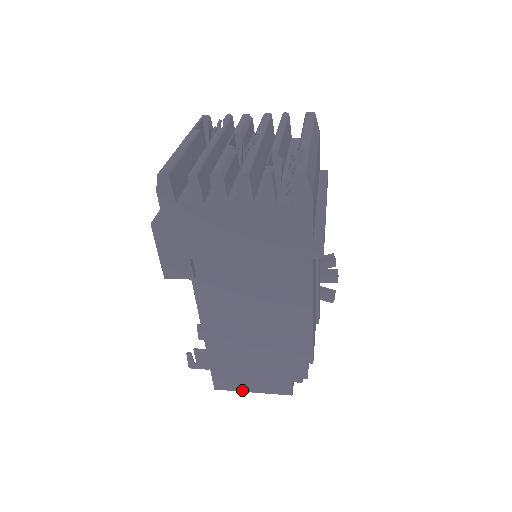
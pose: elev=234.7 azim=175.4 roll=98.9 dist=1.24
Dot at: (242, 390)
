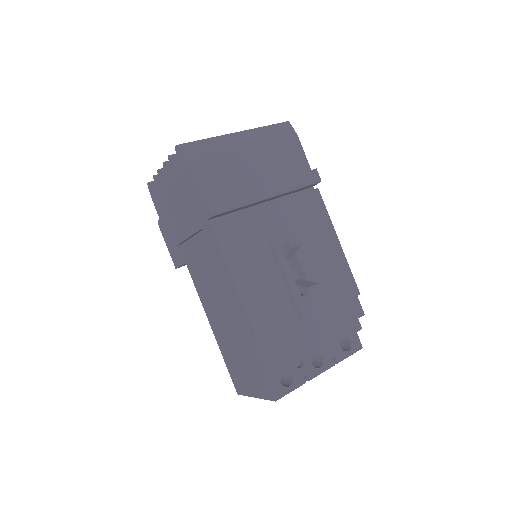
Dot at: (249, 394)
